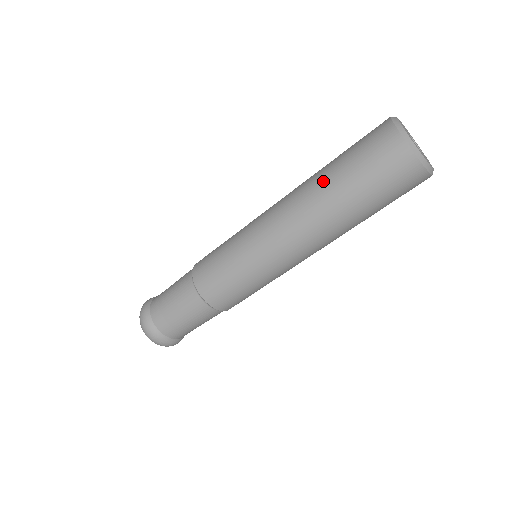
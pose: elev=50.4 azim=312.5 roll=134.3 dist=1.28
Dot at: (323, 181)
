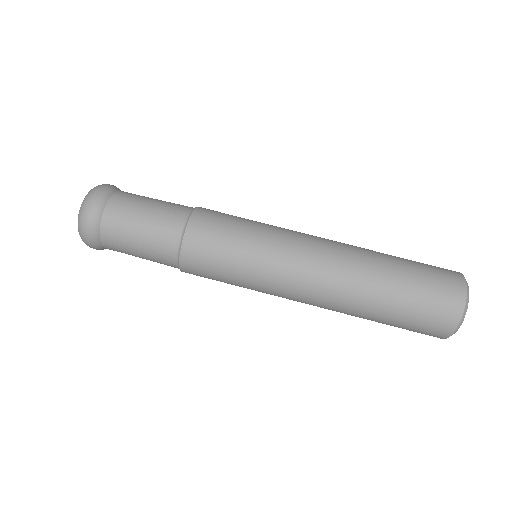
Dot at: (381, 274)
